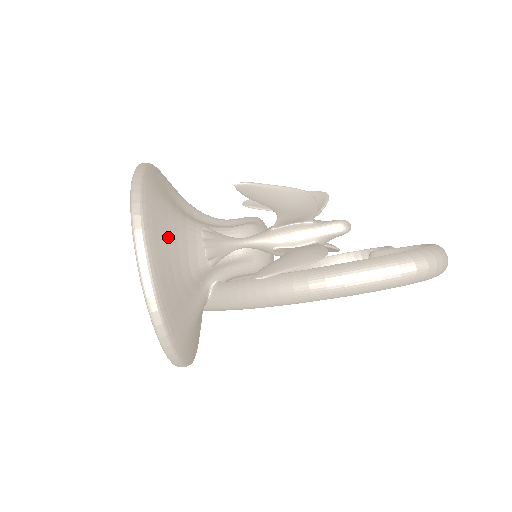
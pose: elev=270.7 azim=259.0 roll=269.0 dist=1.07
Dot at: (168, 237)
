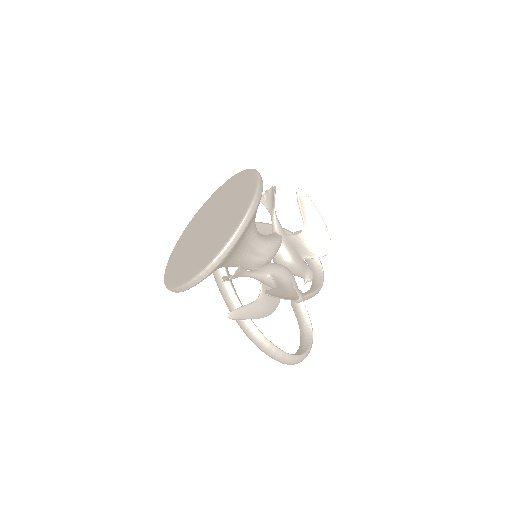
Dot at: occluded
